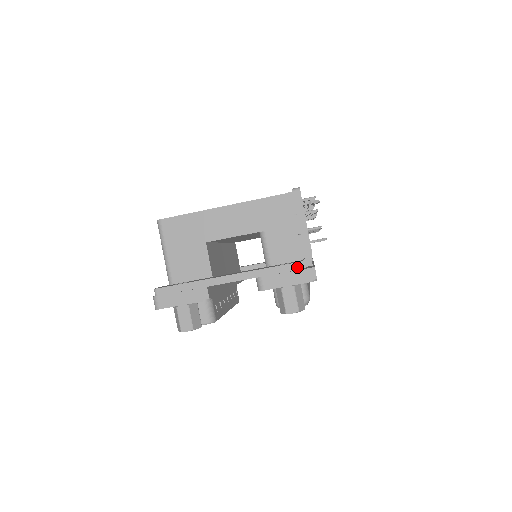
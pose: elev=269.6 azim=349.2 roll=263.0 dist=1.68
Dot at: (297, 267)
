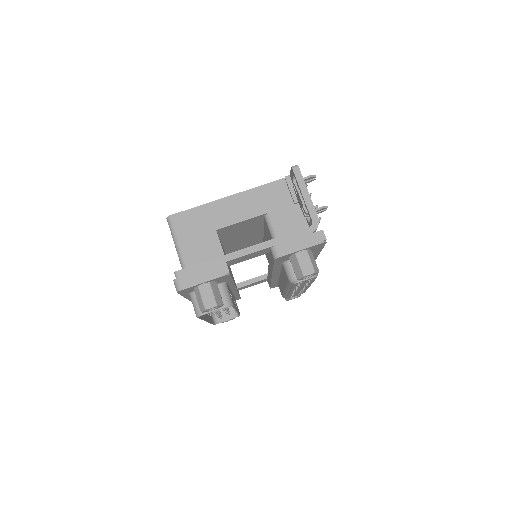
Dot at: (307, 232)
